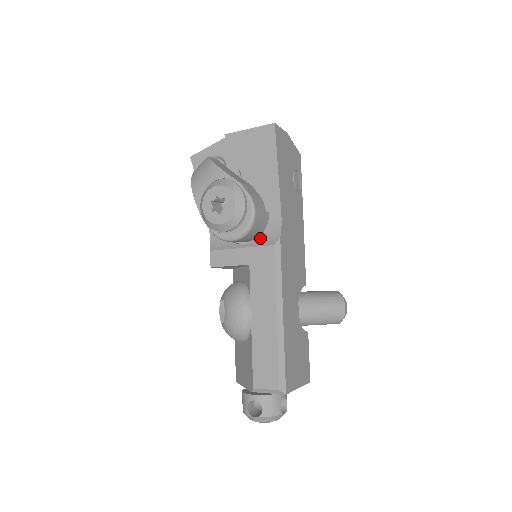
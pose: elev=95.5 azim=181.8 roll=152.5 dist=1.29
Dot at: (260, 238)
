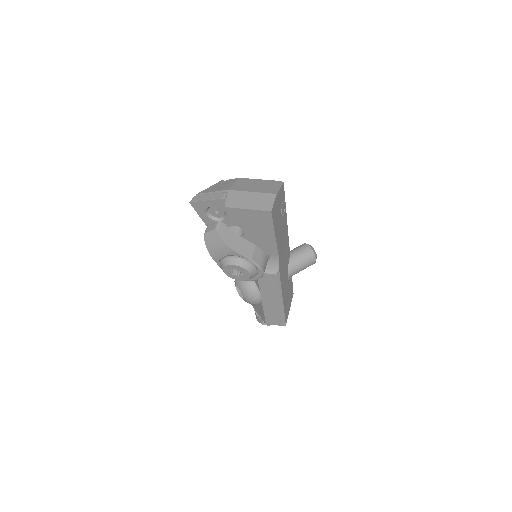
Dot at: occluded
